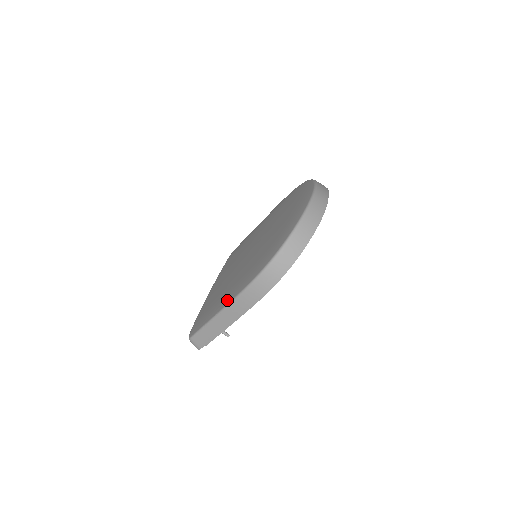
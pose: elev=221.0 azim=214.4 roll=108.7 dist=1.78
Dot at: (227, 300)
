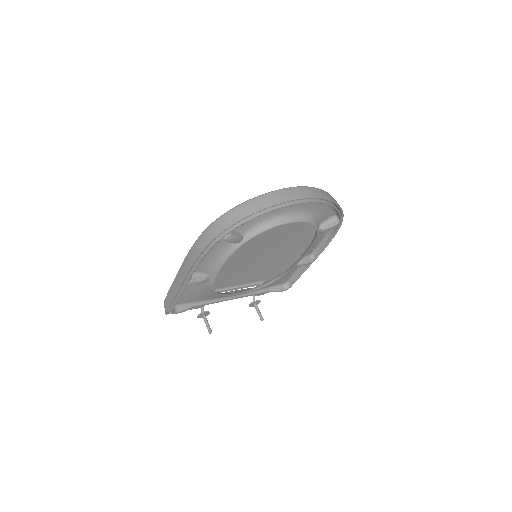
Dot at: occluded
